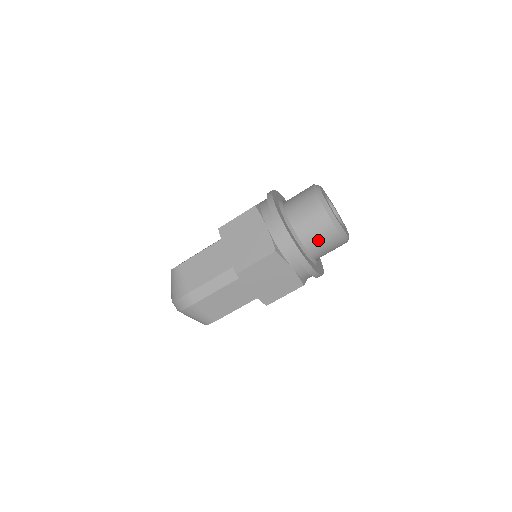
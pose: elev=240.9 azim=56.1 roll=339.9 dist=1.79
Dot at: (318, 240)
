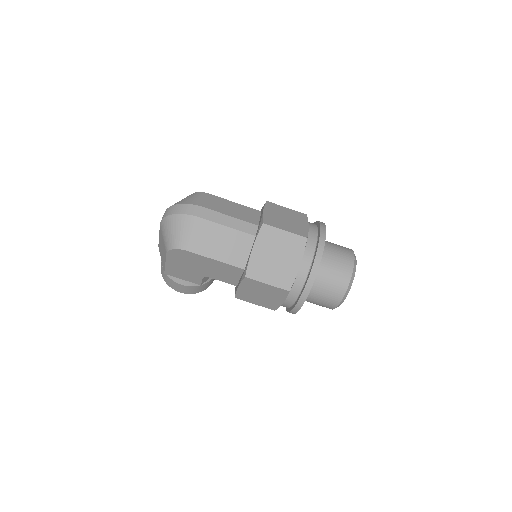
Dot at: (331, 272)
